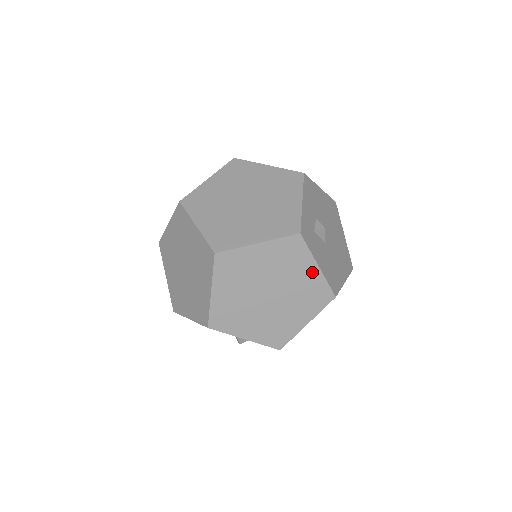
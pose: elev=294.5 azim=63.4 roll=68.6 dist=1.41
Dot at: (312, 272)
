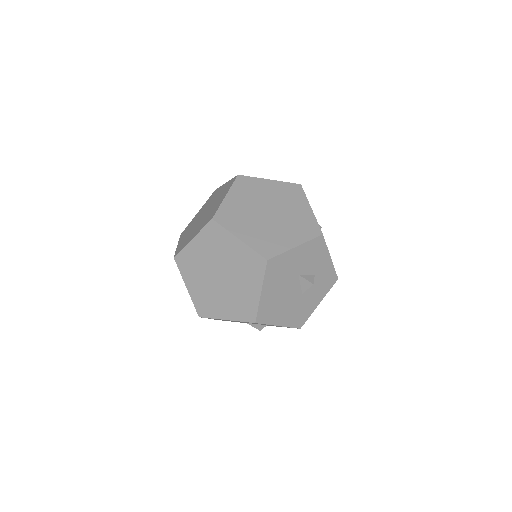
Dot at: (271, 185)
